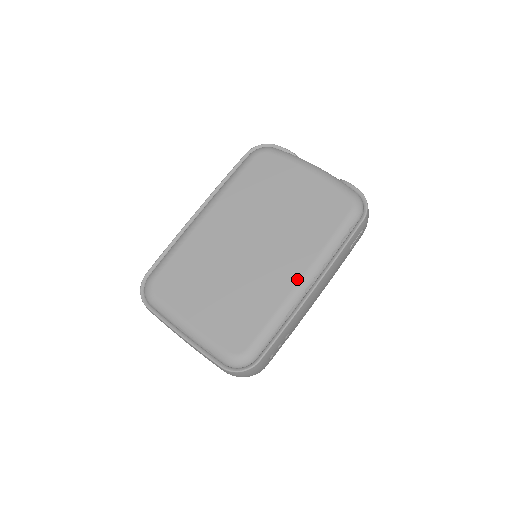
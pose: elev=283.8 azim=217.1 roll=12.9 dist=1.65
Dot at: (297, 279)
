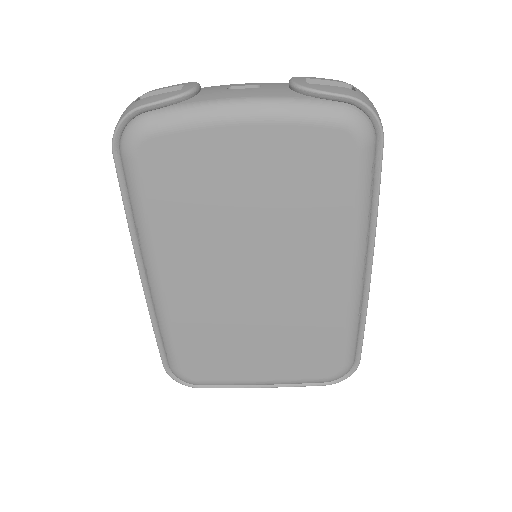
Dot at: (346, 280)
